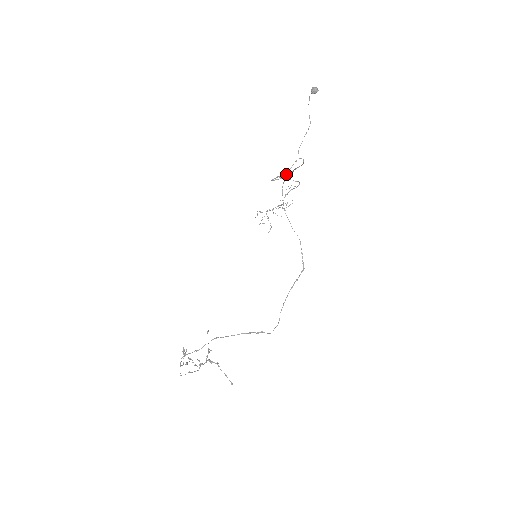
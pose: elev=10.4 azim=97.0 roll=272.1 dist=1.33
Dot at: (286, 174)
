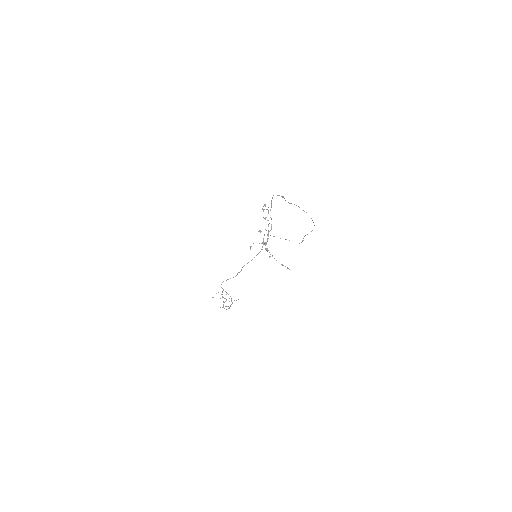
Dot at: (264, 234)
